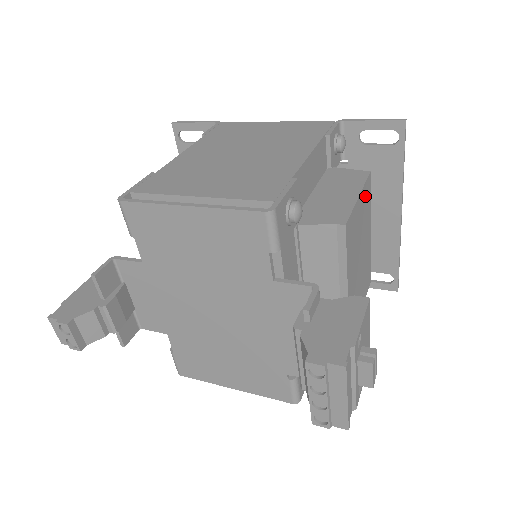
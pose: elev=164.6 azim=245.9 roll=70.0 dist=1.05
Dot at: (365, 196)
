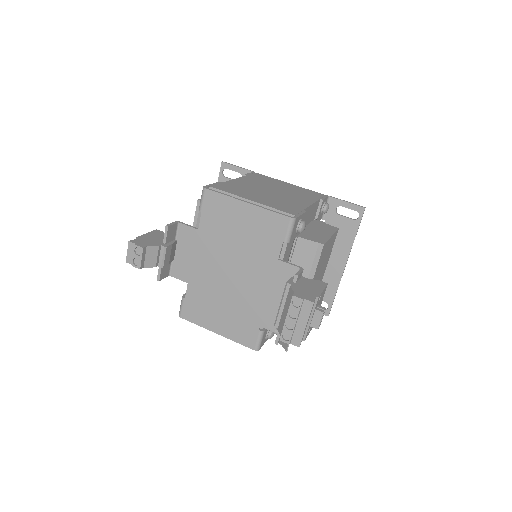
Dot at: (333, 240)
